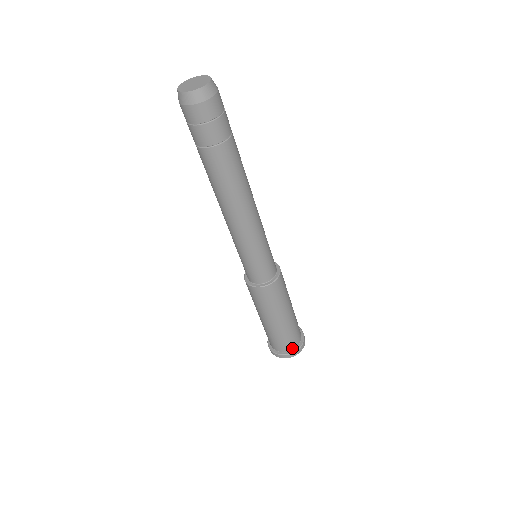
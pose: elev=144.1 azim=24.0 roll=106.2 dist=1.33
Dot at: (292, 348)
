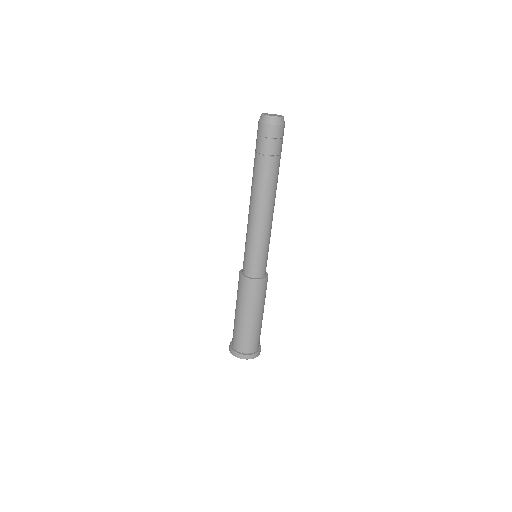
Dot at: (254, 350)
